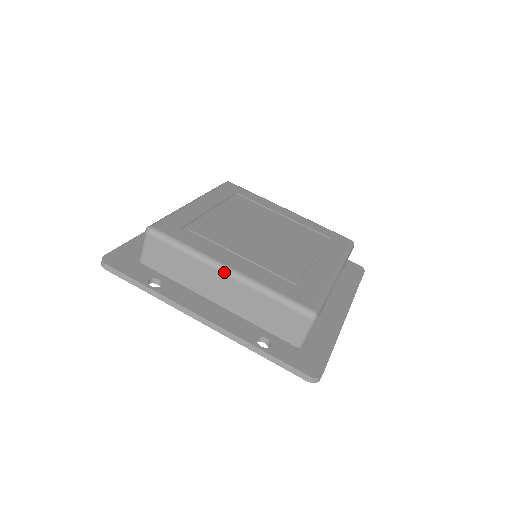
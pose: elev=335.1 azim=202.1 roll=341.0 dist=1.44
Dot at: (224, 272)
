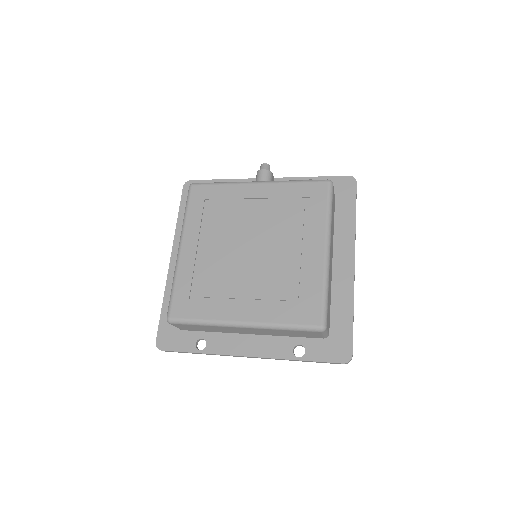
Dot at: (240, 327)
